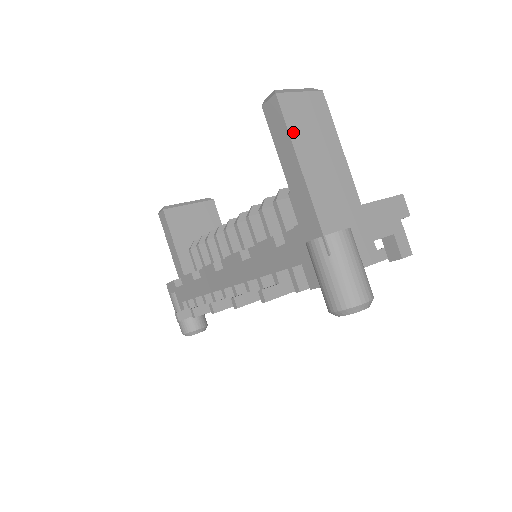
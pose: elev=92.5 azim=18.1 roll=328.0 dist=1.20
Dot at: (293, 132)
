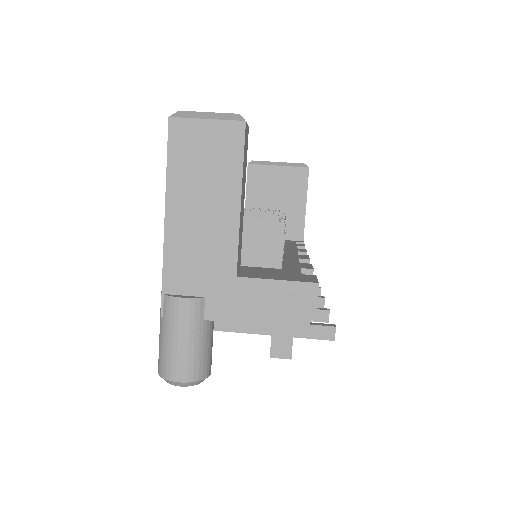
Dot at: (173, 168)
